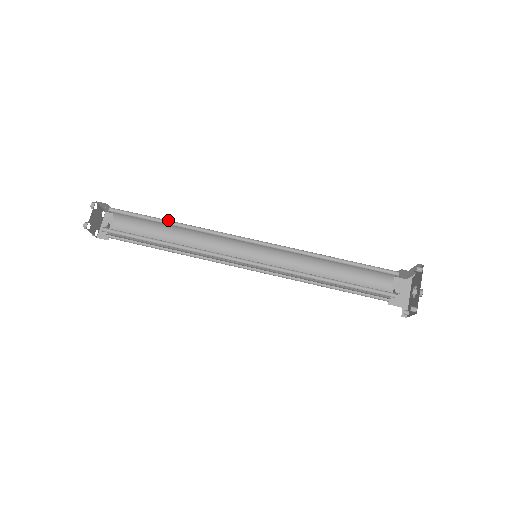
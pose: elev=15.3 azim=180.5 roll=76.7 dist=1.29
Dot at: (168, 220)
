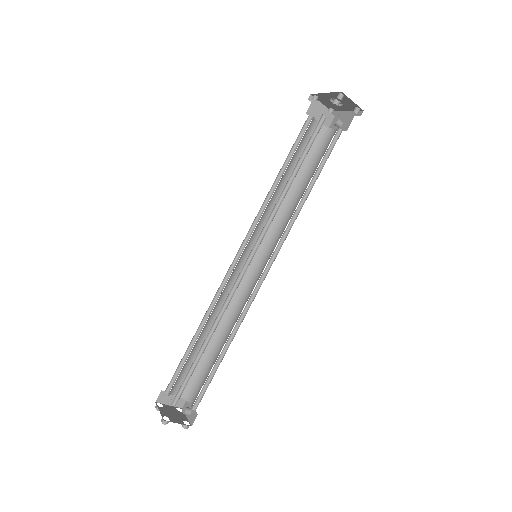
Dot at: (195, 335)
